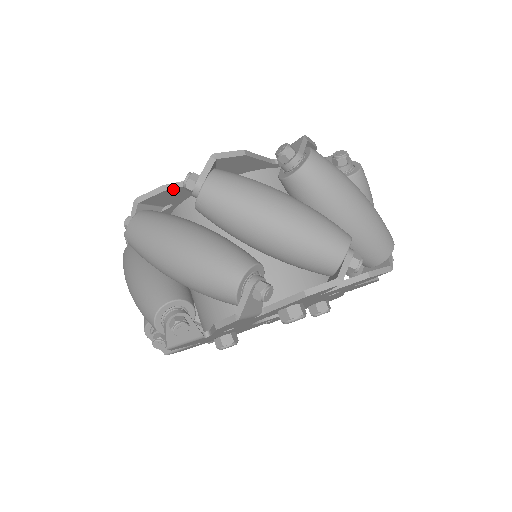
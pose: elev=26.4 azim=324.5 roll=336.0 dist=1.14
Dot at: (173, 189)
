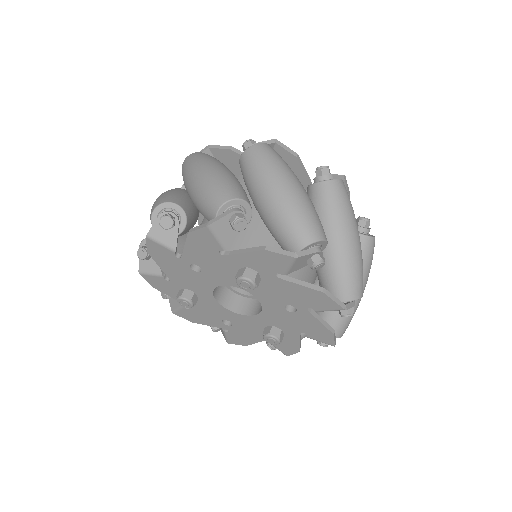
Dot at: (236, 153)
